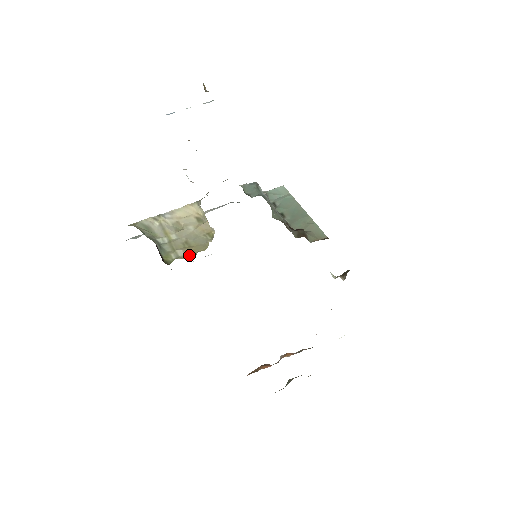
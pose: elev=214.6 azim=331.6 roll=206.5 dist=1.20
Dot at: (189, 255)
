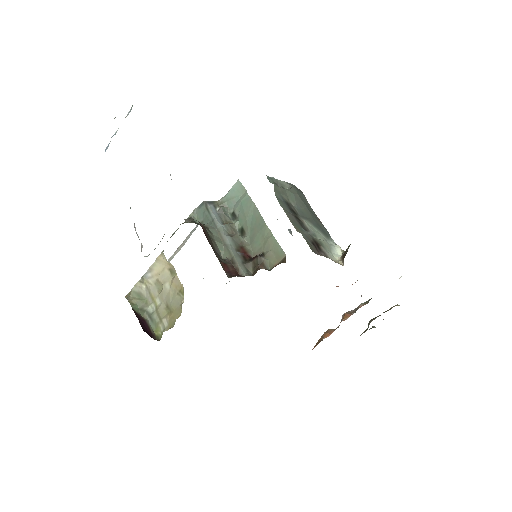
Dot at: (171, 325)
